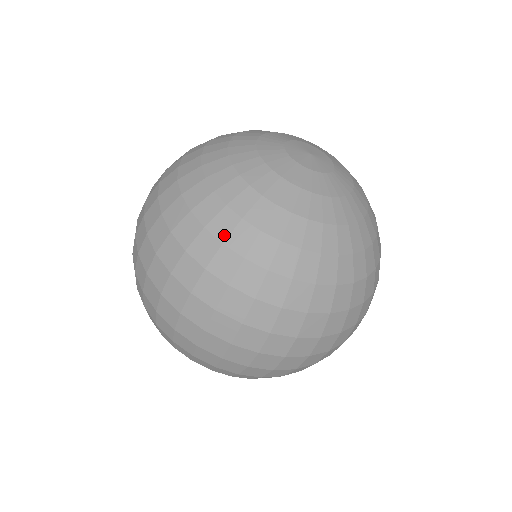
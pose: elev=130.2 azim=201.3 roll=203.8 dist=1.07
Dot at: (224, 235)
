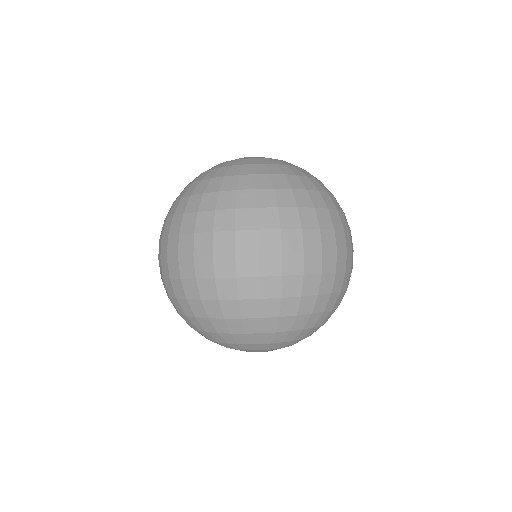
Dot at: (270, 185)
